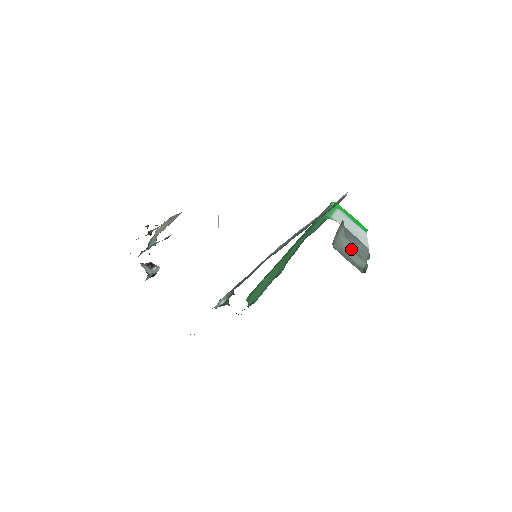
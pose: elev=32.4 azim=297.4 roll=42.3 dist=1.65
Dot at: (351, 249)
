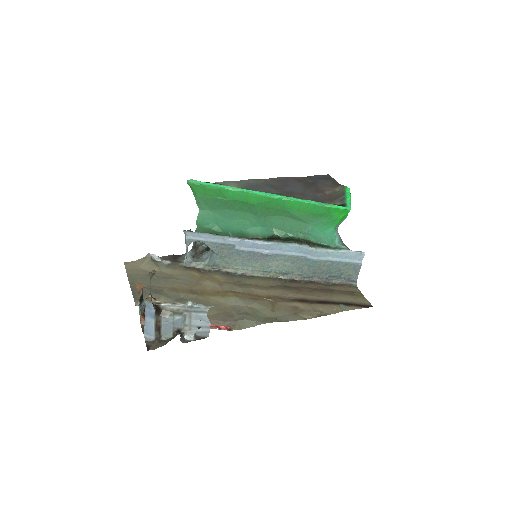
Dot at: occluded
